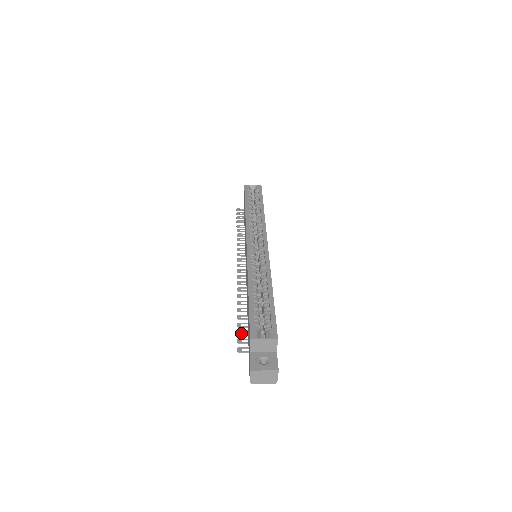
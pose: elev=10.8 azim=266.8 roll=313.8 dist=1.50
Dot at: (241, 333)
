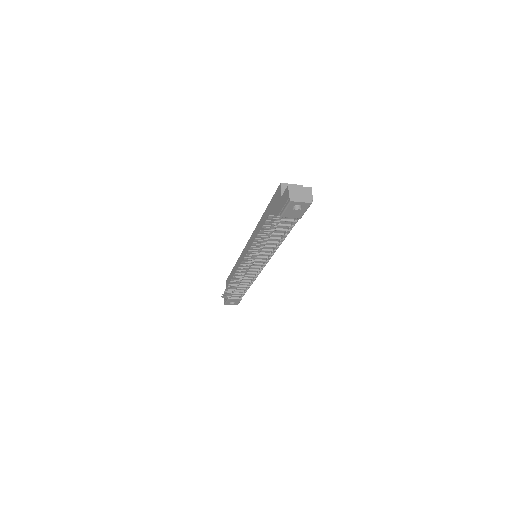
Dot at: (266, 226)
